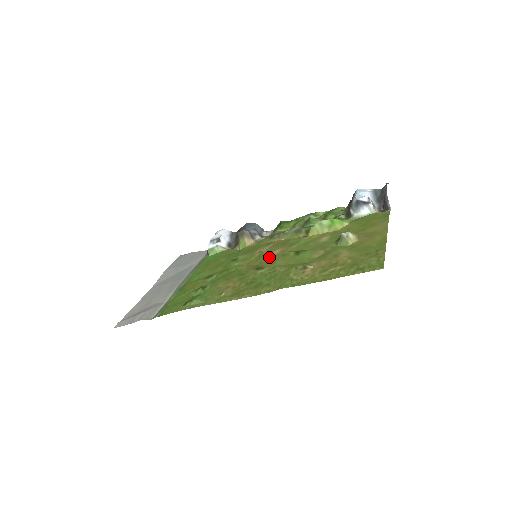
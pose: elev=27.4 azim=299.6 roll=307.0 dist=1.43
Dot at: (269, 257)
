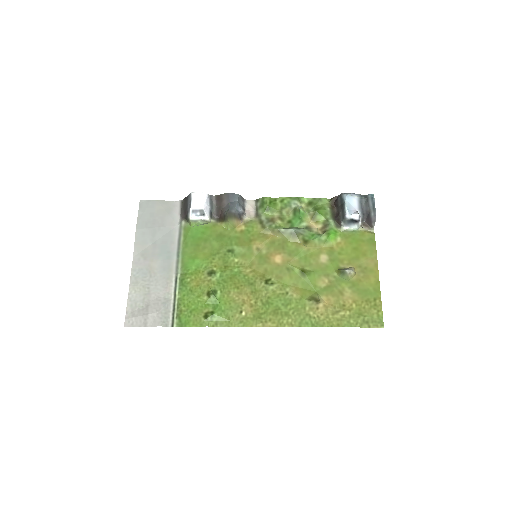
Dot at: (273, 266)
